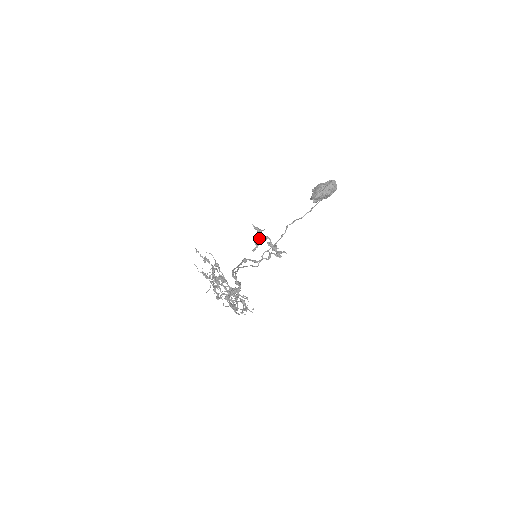
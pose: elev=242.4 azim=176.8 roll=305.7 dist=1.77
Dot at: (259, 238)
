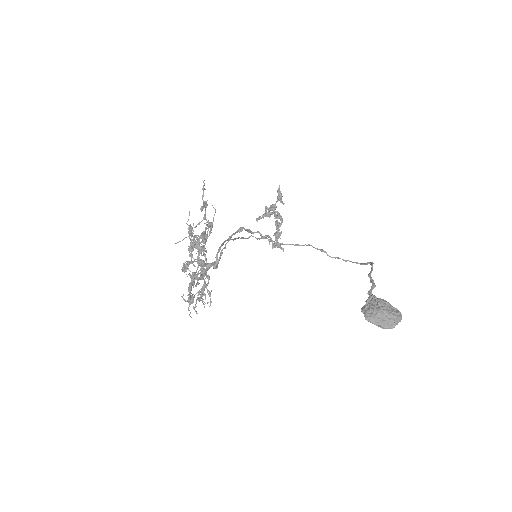
Dot at: (273, 212)
